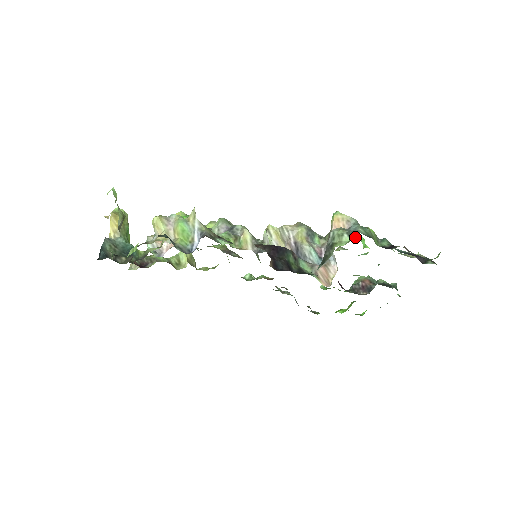
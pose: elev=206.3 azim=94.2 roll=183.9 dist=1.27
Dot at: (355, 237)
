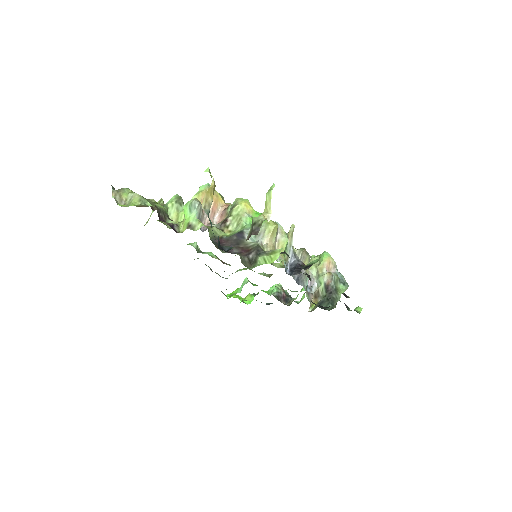
Dot at: (347, 288)
